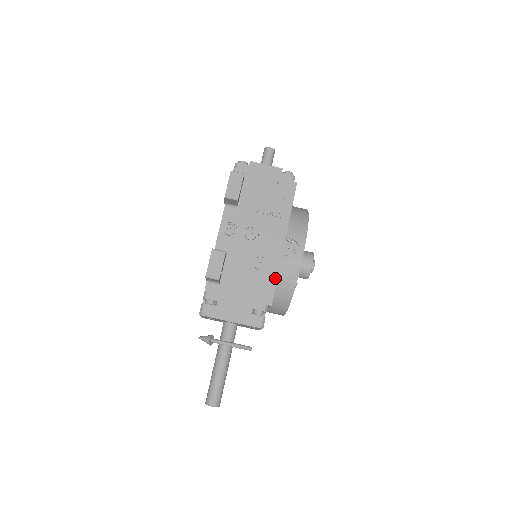
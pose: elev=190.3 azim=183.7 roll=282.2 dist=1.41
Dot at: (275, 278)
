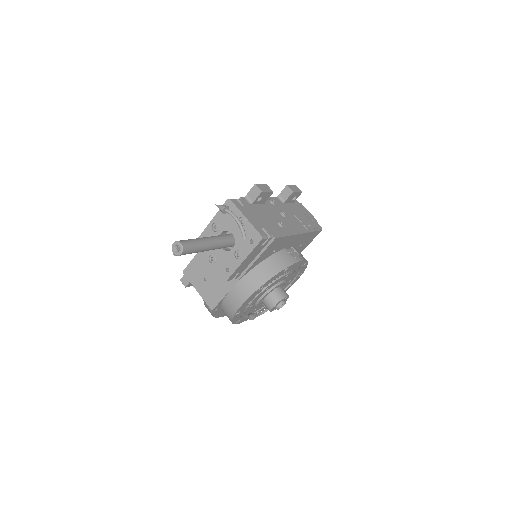
Dot at: (286, 235)
